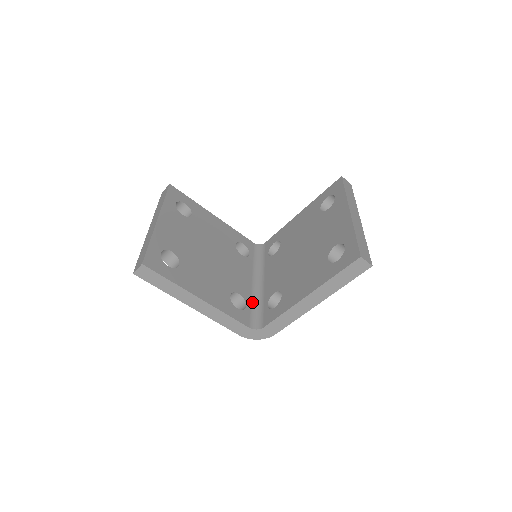
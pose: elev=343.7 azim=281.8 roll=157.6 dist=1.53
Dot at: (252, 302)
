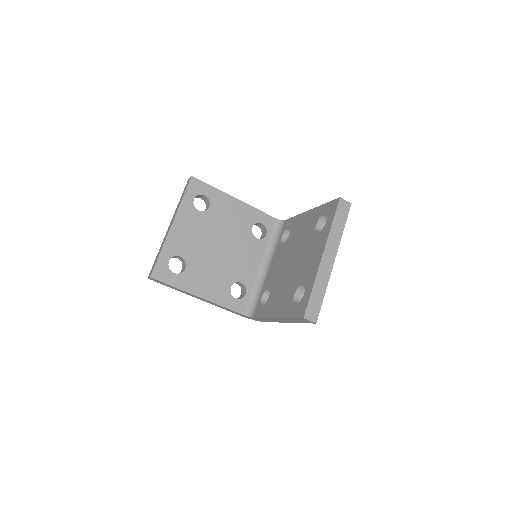
Dot at: (253, 288)
